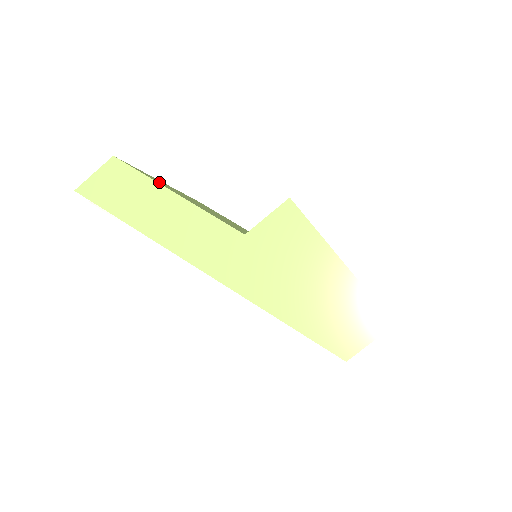
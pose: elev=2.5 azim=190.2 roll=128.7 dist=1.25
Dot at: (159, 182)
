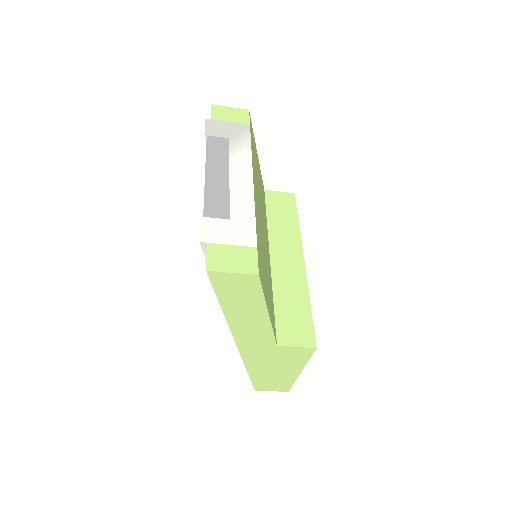
Dot at: (263, 273)
